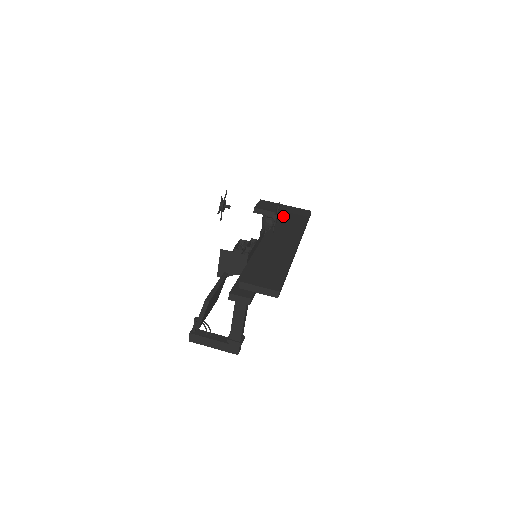
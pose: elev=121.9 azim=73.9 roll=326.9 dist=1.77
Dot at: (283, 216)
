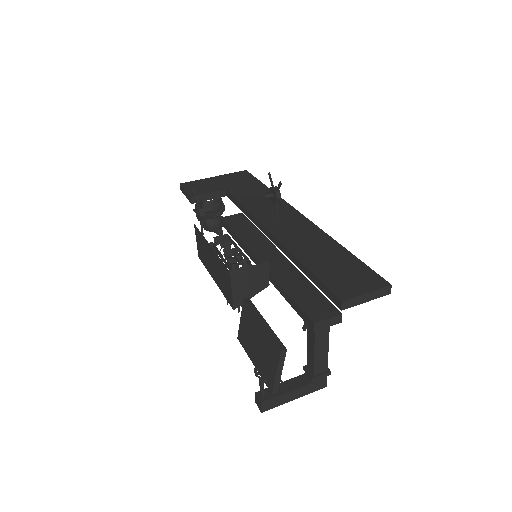
Dot at: (234, 191)
